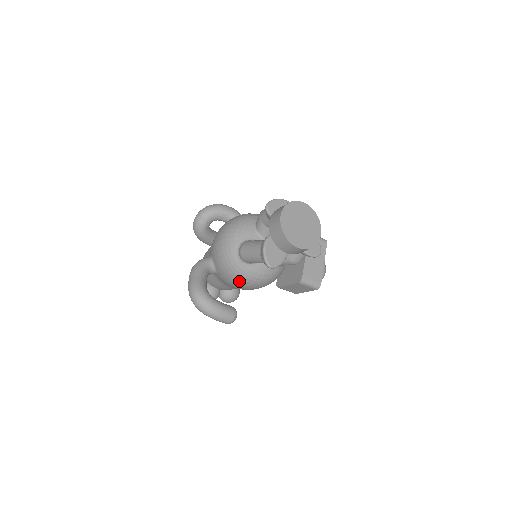
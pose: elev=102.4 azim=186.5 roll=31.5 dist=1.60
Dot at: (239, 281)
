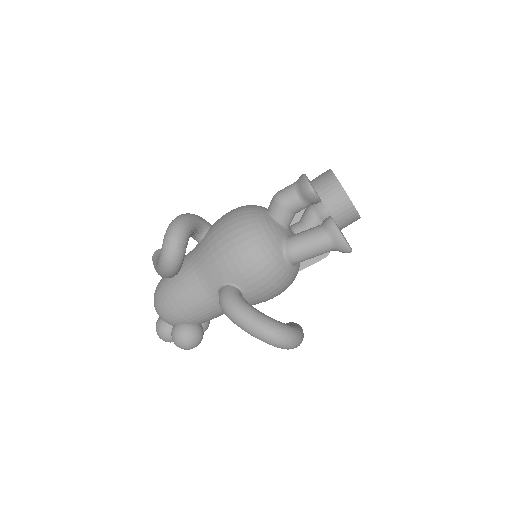
Dot at: (282, 291)
